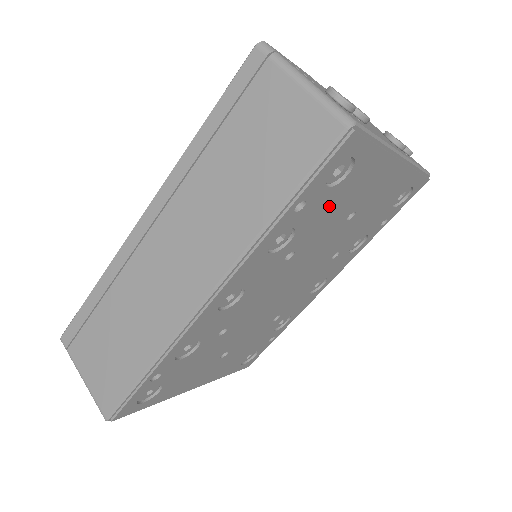
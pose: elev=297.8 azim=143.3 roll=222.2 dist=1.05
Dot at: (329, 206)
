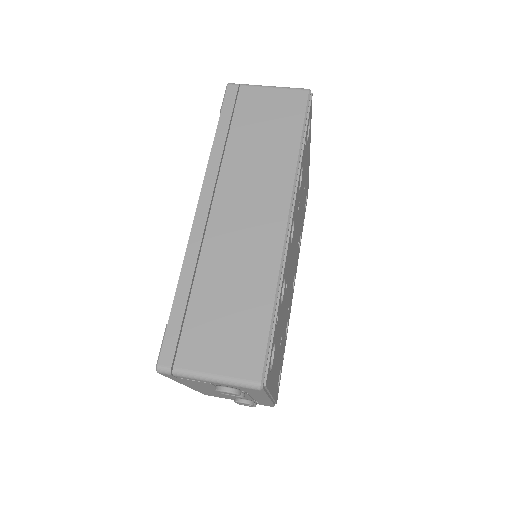
Dot at: (305, 163)
